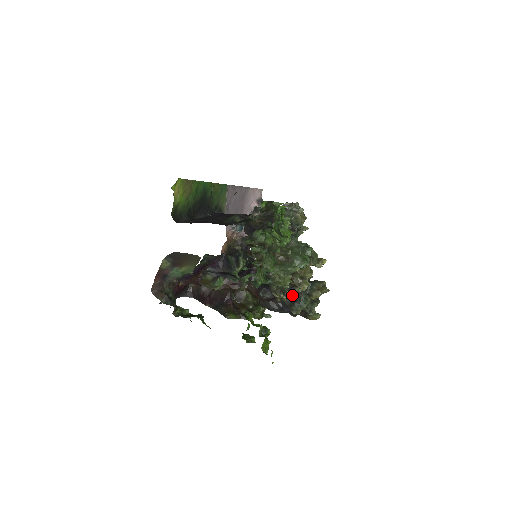
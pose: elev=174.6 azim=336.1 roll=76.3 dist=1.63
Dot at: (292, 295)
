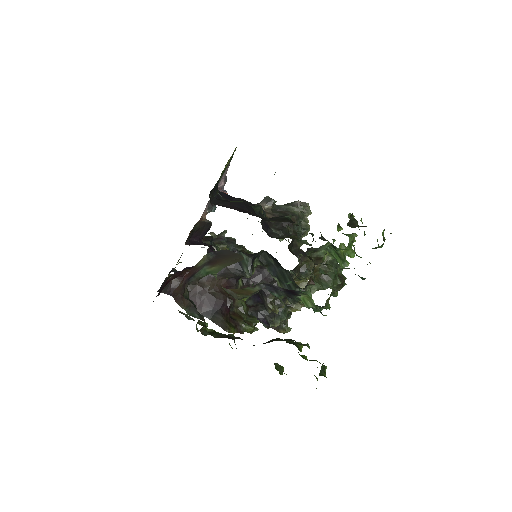
Dot at: occluded
